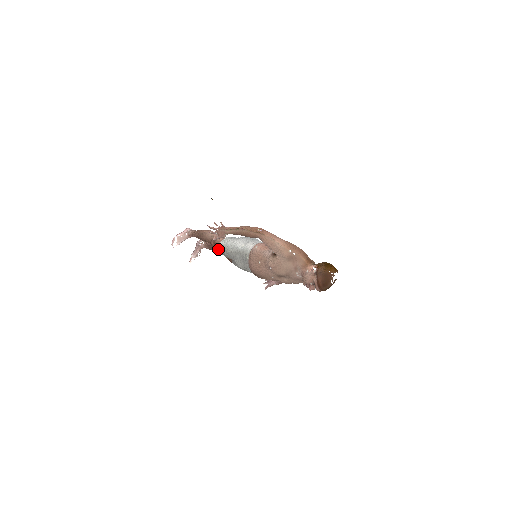
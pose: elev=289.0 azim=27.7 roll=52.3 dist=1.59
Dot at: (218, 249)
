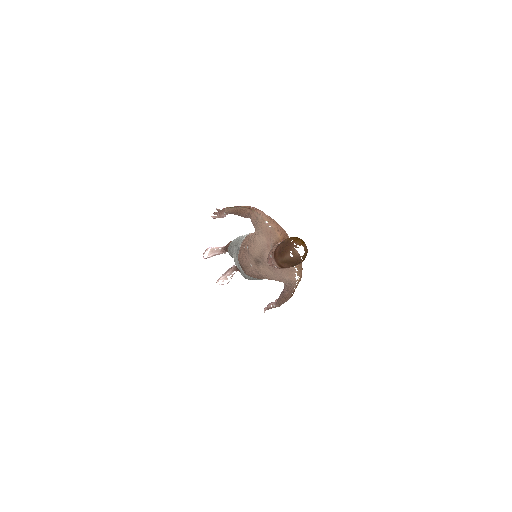
Dot at: occluded
